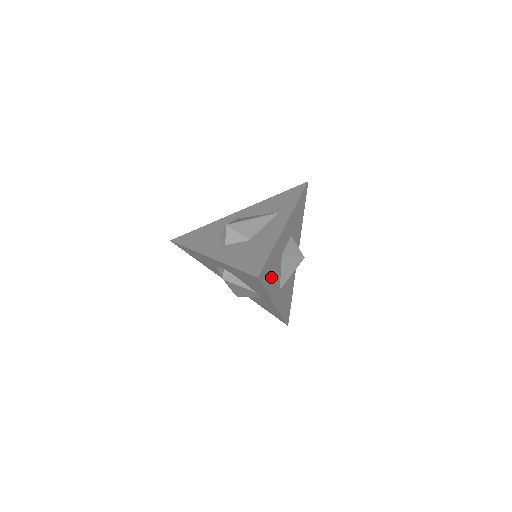
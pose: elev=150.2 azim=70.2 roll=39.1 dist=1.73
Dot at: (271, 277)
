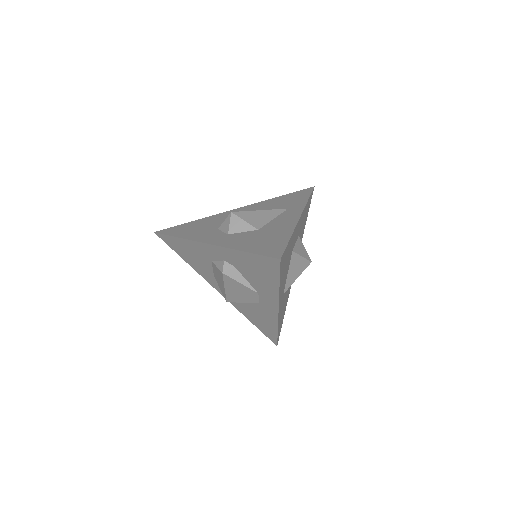
Dot at: (284, 270)
